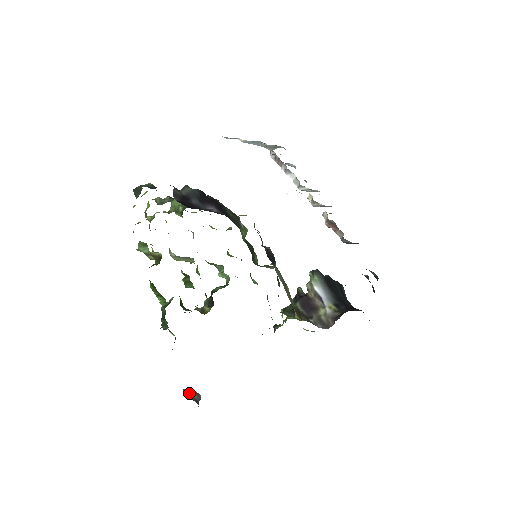
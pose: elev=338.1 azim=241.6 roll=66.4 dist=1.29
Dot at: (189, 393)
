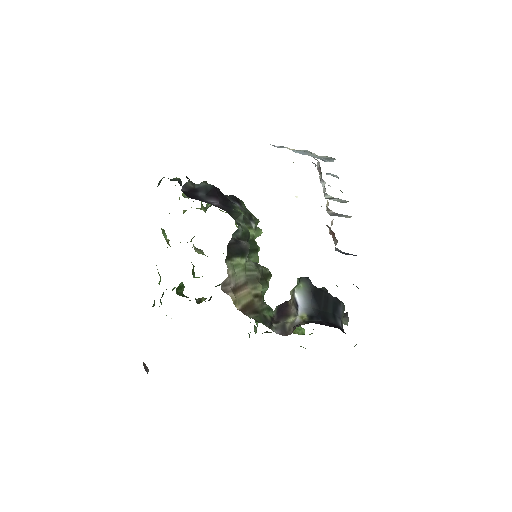
Dot at: (145, 366)
